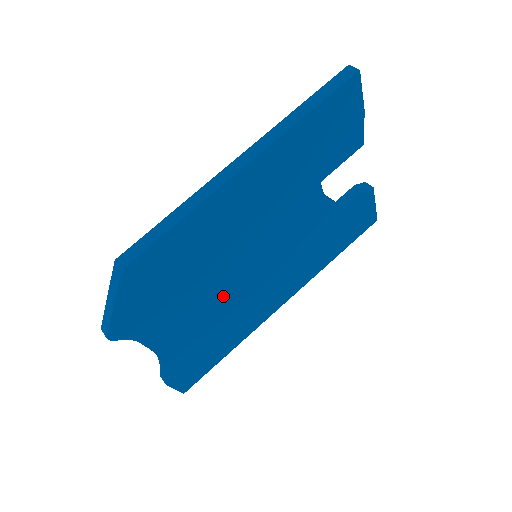
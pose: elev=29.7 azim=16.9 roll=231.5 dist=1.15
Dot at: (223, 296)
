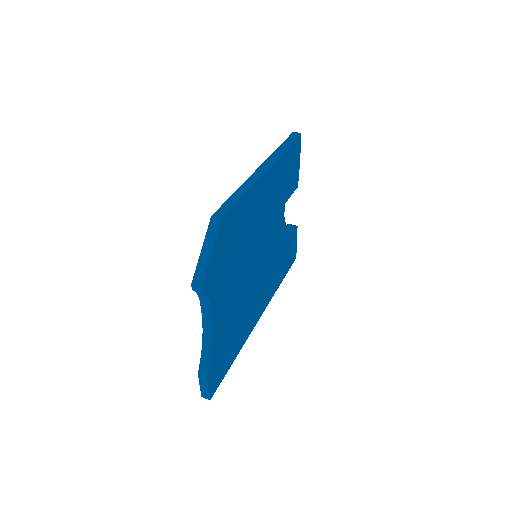
Dot at: (244, 284)
